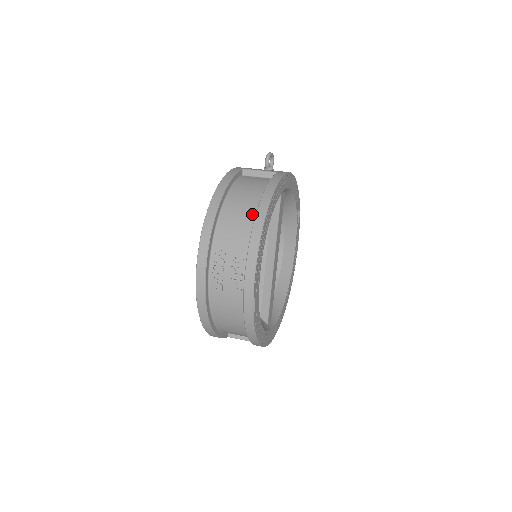
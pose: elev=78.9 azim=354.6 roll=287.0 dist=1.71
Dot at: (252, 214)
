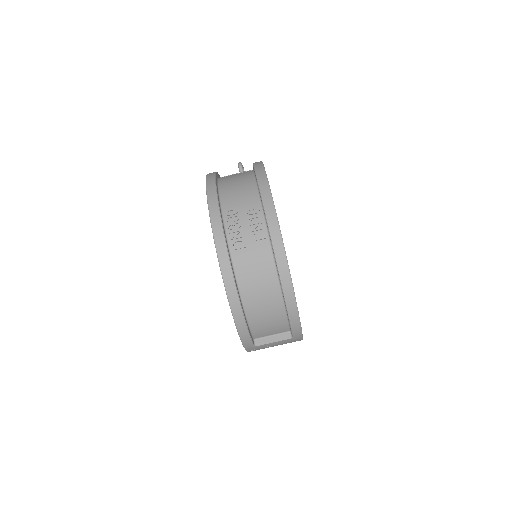
Dot at: (250, 178)
